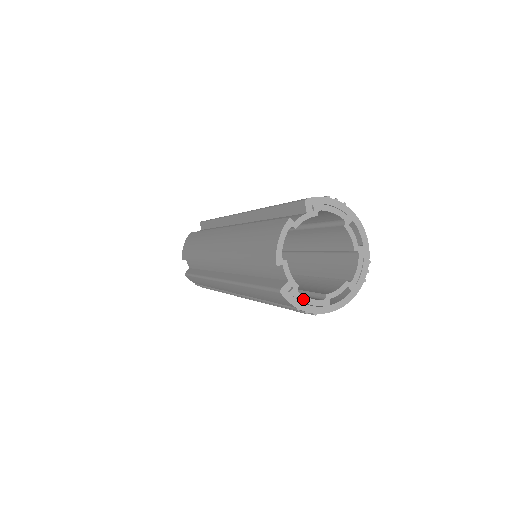
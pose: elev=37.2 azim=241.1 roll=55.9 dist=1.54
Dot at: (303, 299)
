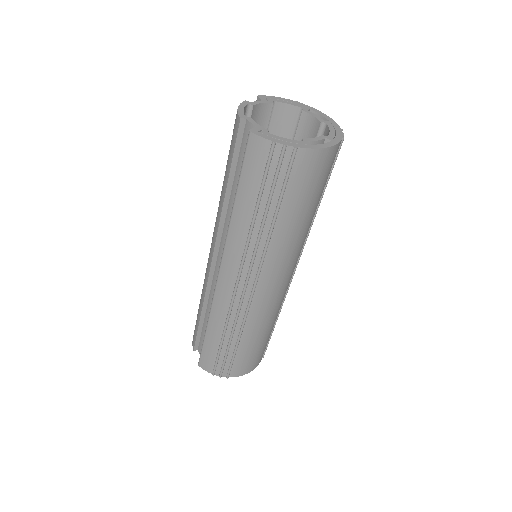
Dot at: (277, 138)
